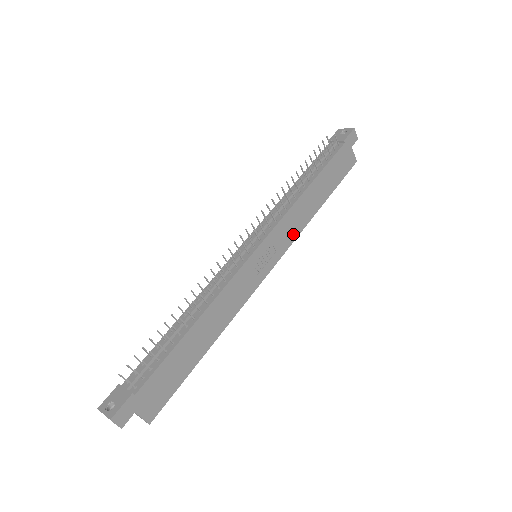
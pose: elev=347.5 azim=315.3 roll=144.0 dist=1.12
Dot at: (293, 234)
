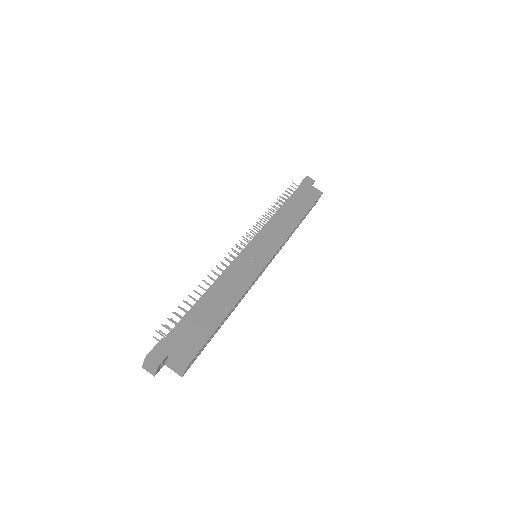
Dot at: (282, 236)
